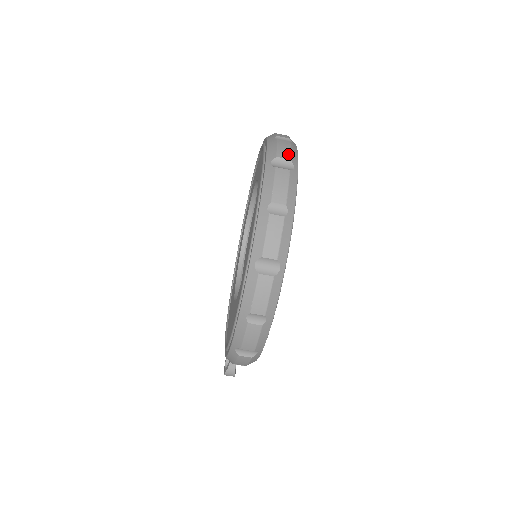
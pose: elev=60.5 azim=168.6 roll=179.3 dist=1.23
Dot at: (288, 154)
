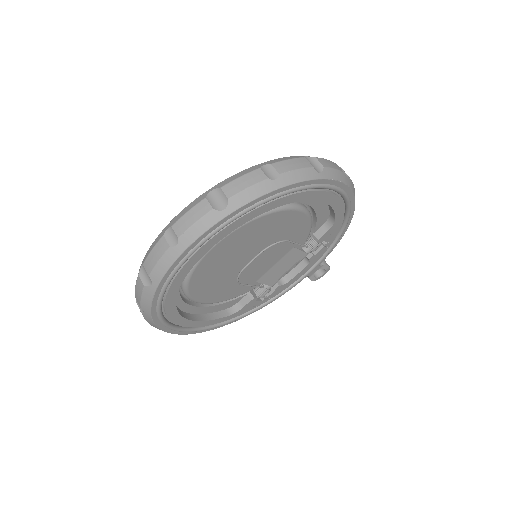
Dot at: (151, 268)
